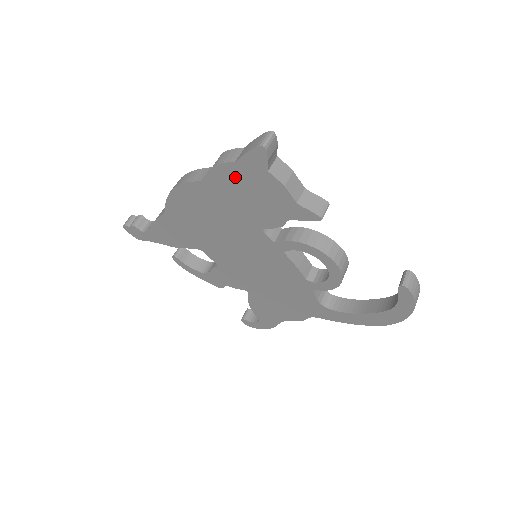
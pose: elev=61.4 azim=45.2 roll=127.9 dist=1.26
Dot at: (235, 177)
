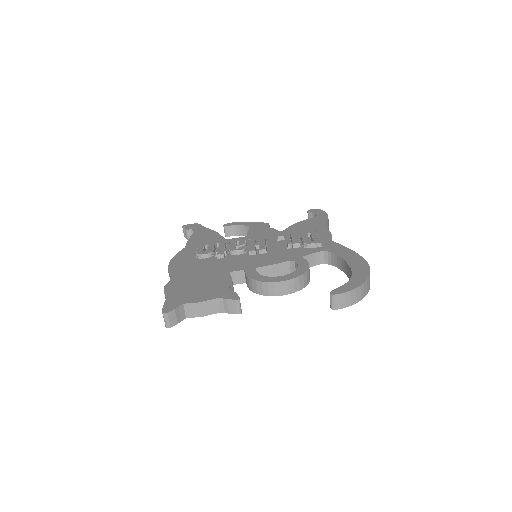
Dot at: occluded
